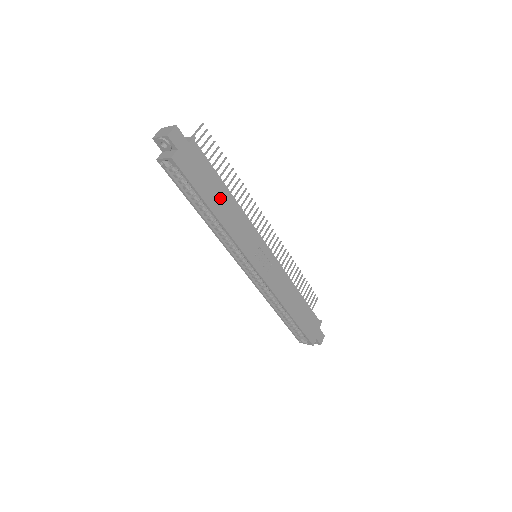
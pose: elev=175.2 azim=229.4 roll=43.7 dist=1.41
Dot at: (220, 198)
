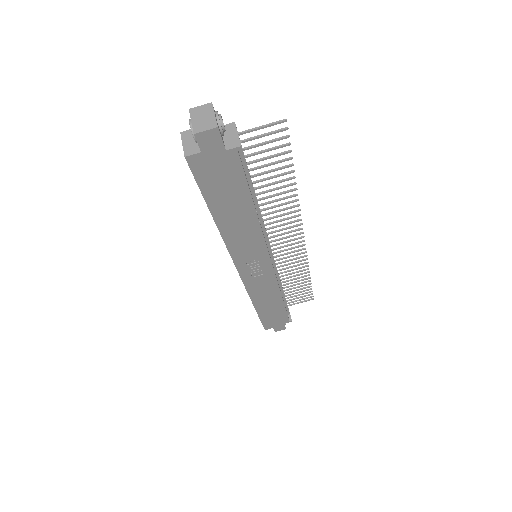
Dot at: (235, 210)
